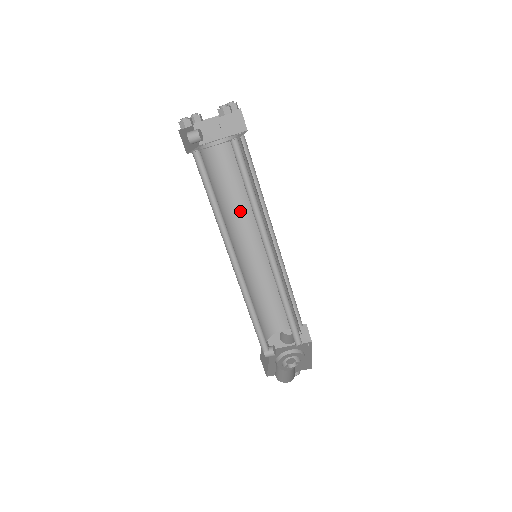
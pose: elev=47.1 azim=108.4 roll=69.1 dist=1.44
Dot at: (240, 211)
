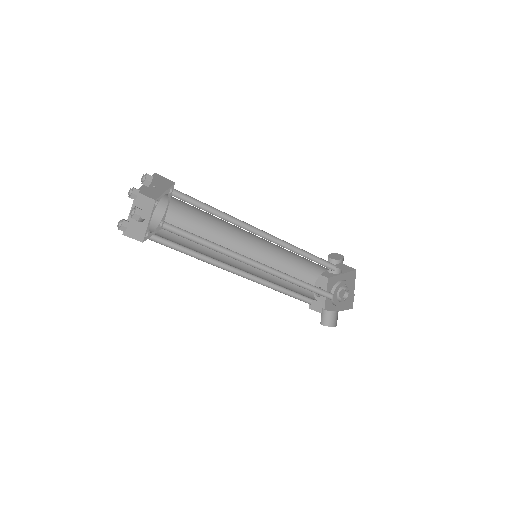
Dot at: (223, 226)
